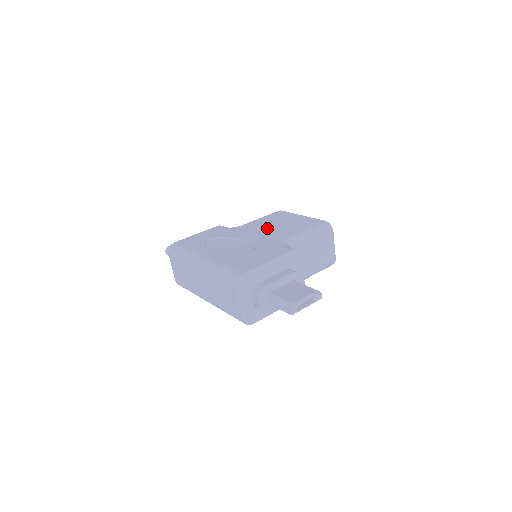
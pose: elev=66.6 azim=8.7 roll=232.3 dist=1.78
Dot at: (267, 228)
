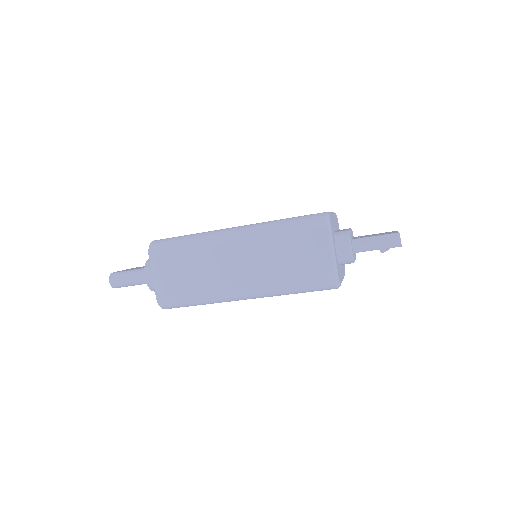
Dot at: occluded
